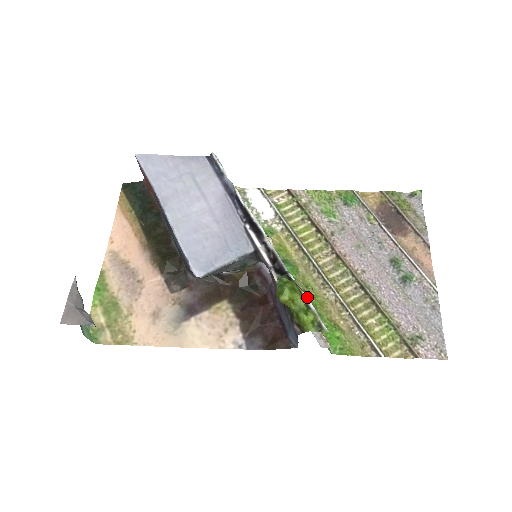
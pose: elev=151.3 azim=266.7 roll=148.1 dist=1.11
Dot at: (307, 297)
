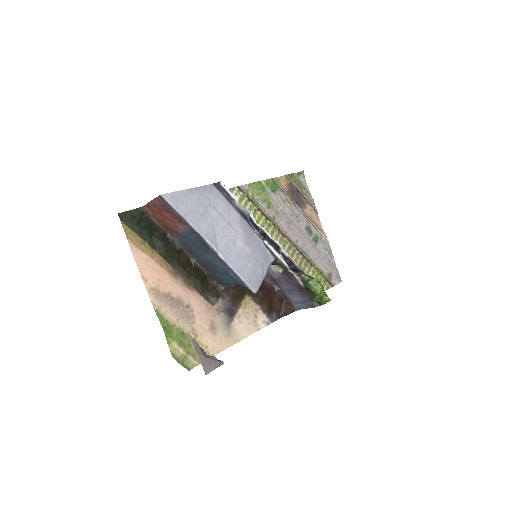
Dot at: occluded
